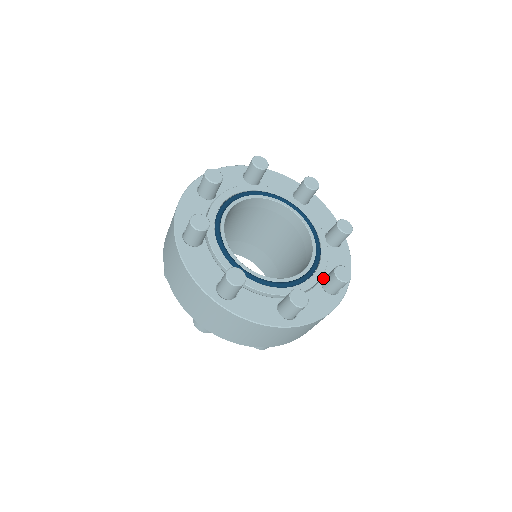
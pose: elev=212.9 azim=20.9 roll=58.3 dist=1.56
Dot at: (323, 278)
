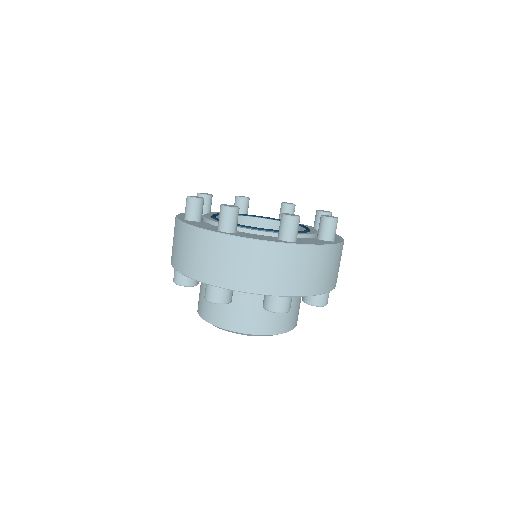
Dot at: occluded
